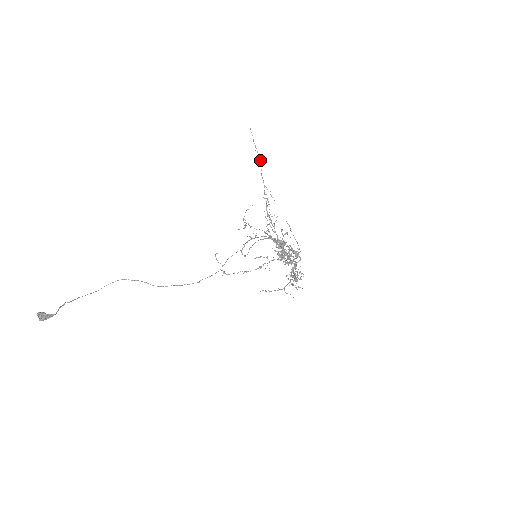
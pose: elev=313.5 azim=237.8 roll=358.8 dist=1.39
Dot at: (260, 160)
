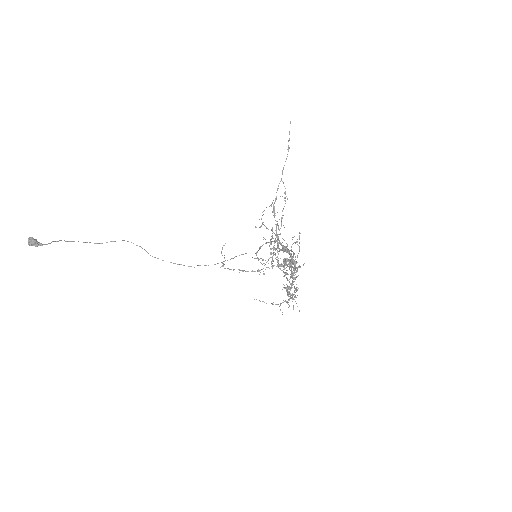
Dot at: occluded
